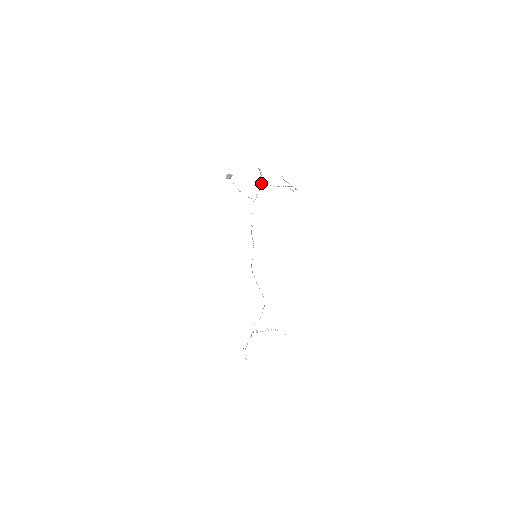
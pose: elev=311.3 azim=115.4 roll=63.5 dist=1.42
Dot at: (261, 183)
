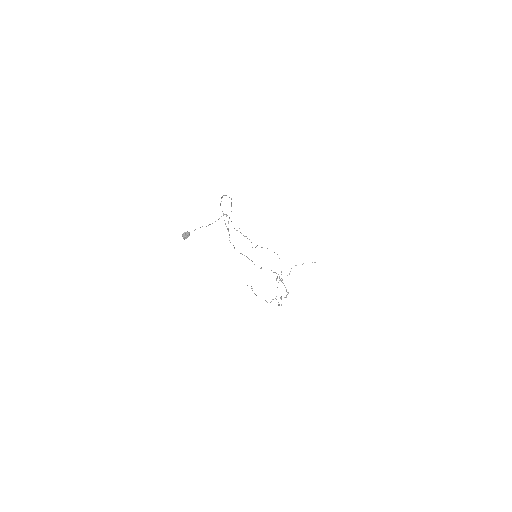
Dot at: occluded
